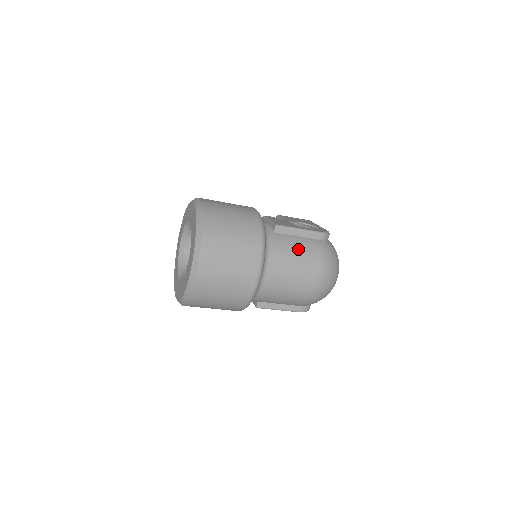
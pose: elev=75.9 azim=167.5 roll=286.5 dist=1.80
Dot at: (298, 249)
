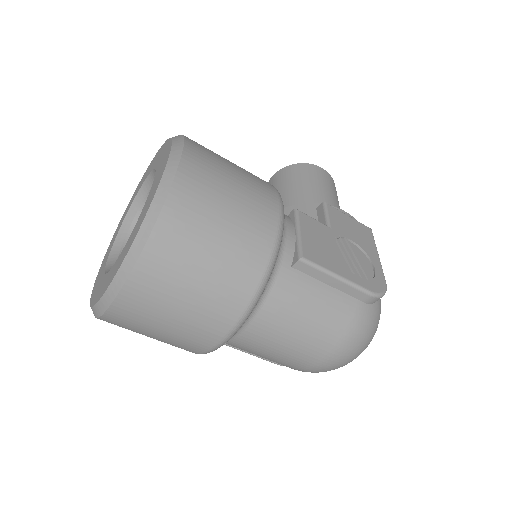
Dot at: (317, 311)
